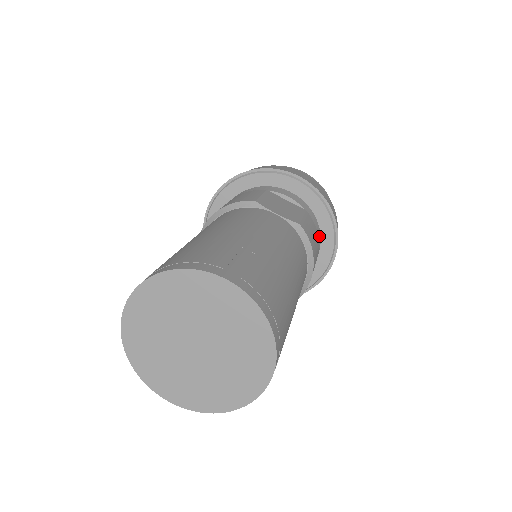
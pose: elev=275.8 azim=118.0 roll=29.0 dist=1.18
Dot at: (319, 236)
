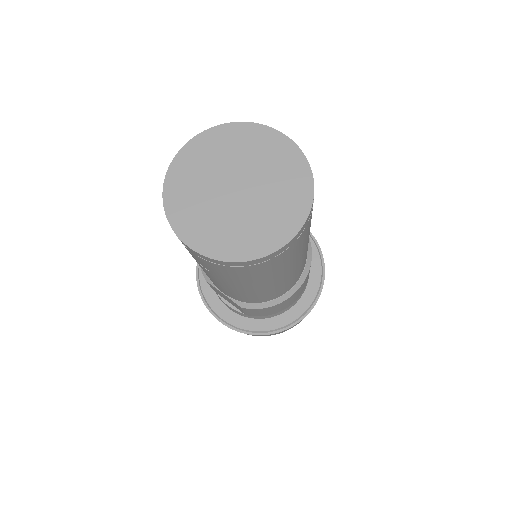
Dot at: occluded
